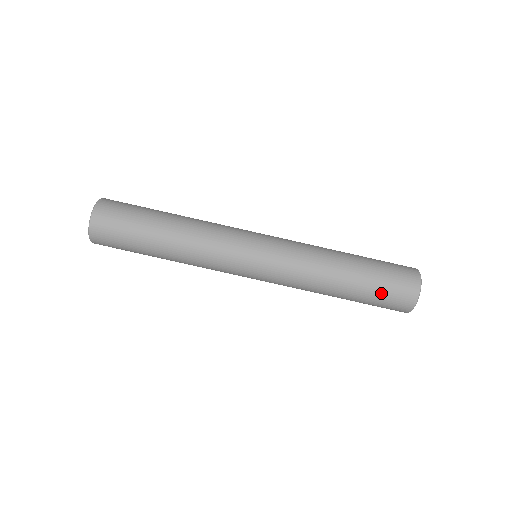
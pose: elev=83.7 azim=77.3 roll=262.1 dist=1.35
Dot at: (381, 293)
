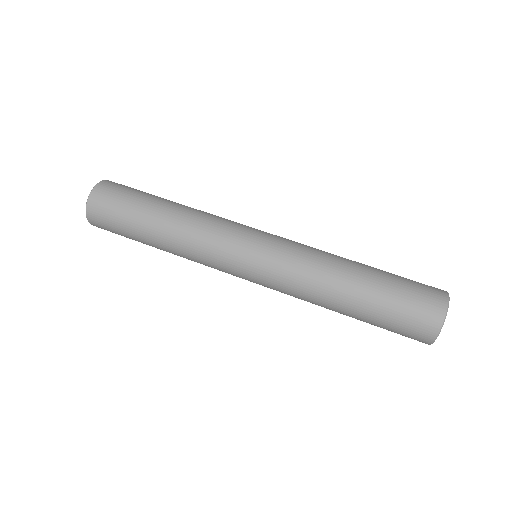
Dot at: (401, 295)
